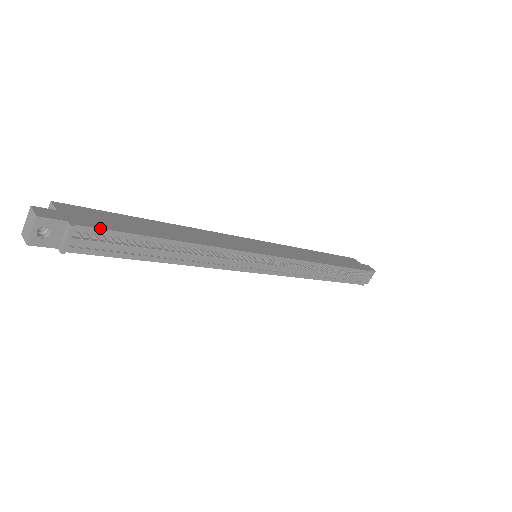
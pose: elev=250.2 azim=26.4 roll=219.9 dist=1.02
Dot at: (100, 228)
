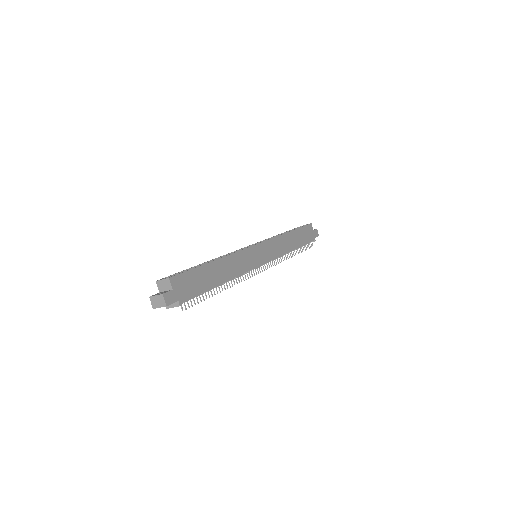
Dot at: occluded
